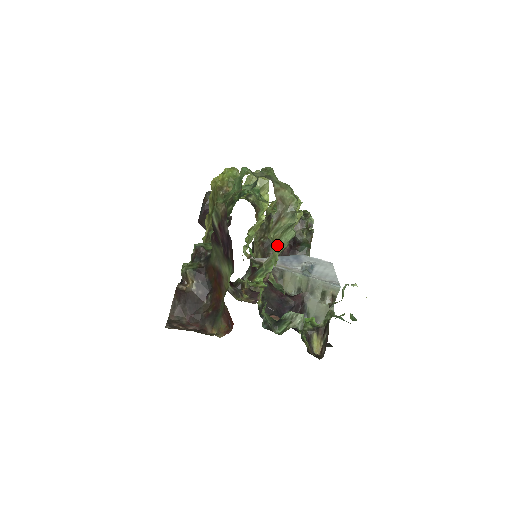
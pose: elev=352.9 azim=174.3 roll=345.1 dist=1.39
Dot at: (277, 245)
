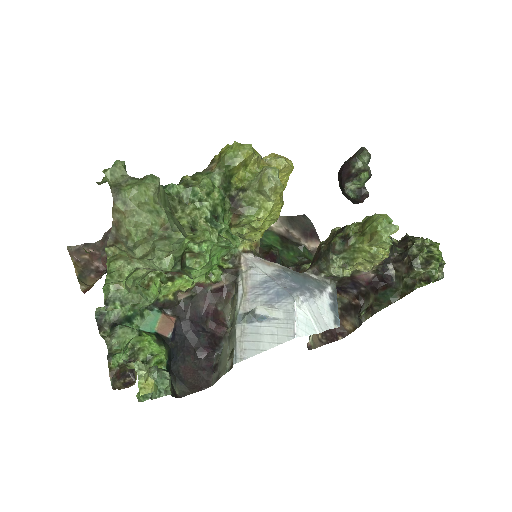
Dot at: (141, 263)
